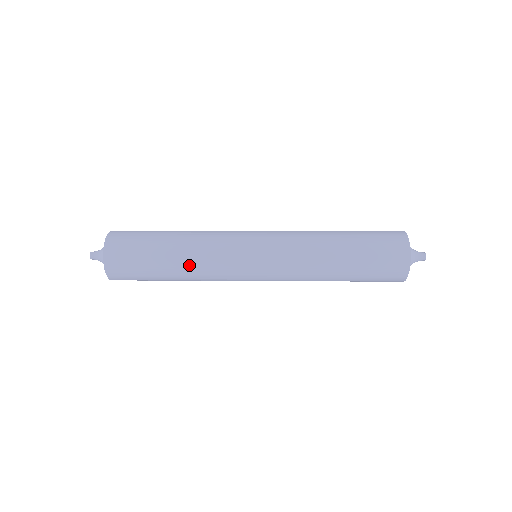
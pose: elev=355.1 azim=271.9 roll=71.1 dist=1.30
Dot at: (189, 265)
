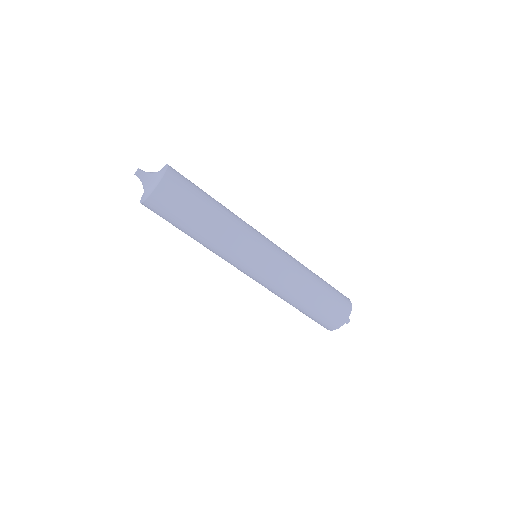
Dot at: (228, 209)
